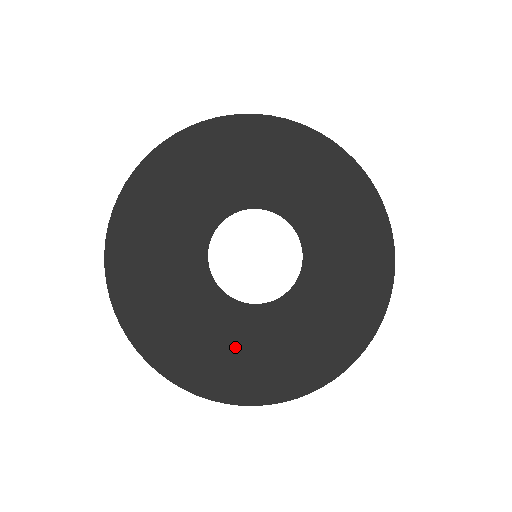
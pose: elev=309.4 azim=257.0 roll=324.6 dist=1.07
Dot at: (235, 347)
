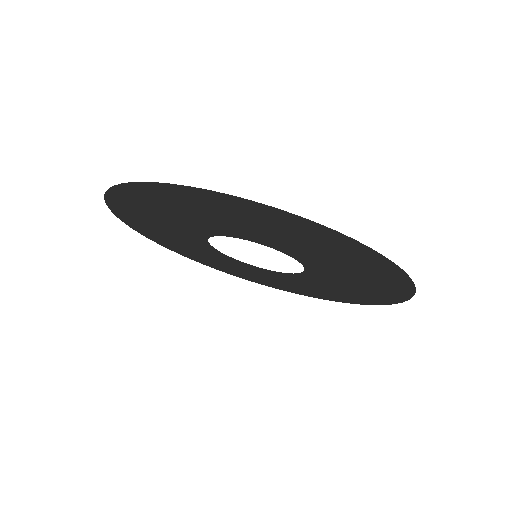
Dot at: (213, 259)
